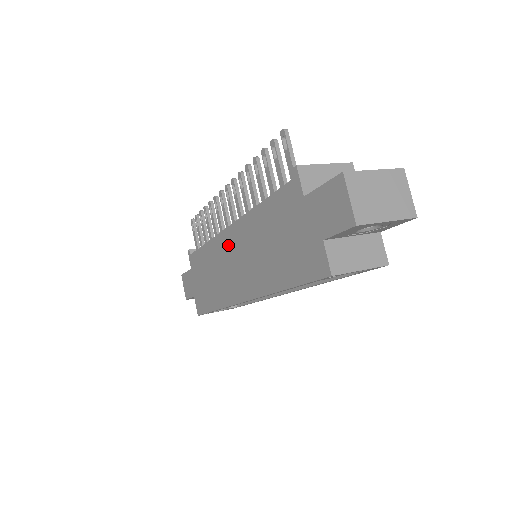
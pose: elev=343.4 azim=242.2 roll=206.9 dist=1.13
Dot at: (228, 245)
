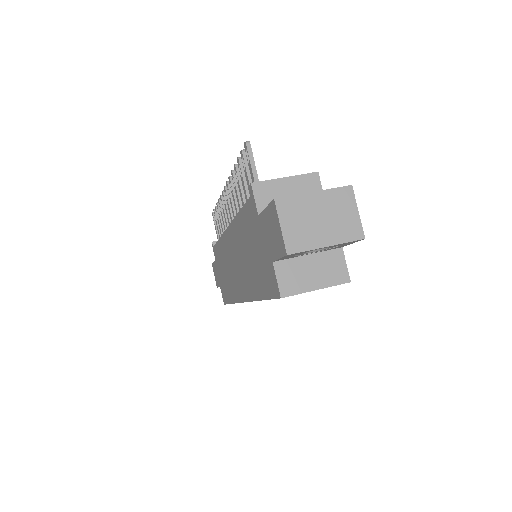
Dot at: (229, 246)
